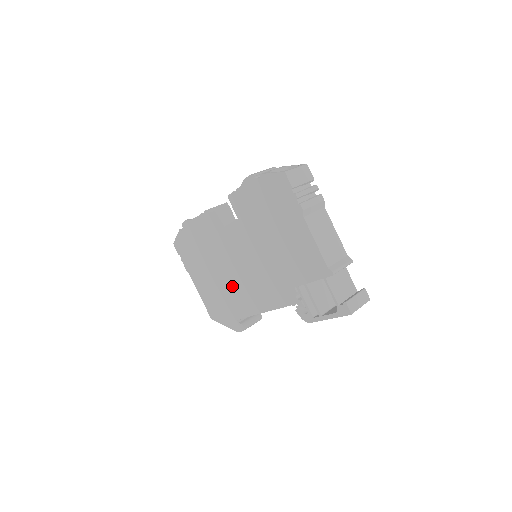
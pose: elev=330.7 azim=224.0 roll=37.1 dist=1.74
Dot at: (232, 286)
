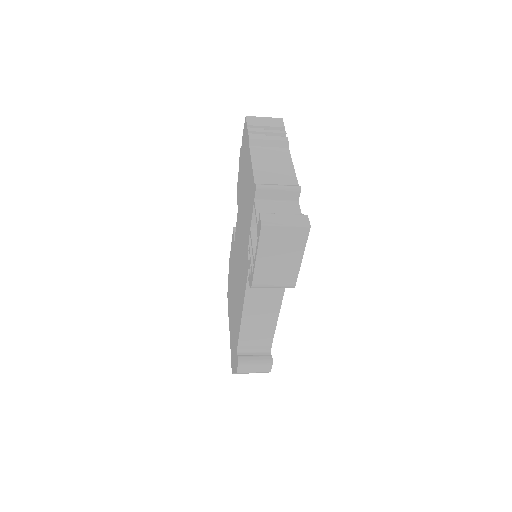
Dot at: (236, 303)
